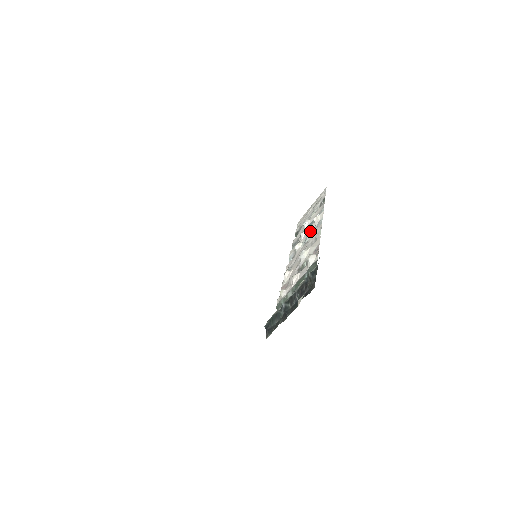
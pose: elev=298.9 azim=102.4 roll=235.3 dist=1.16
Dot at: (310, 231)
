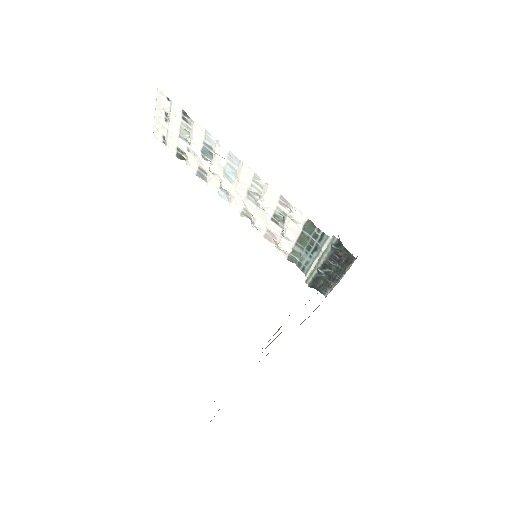
Dot at: (224, 167)
